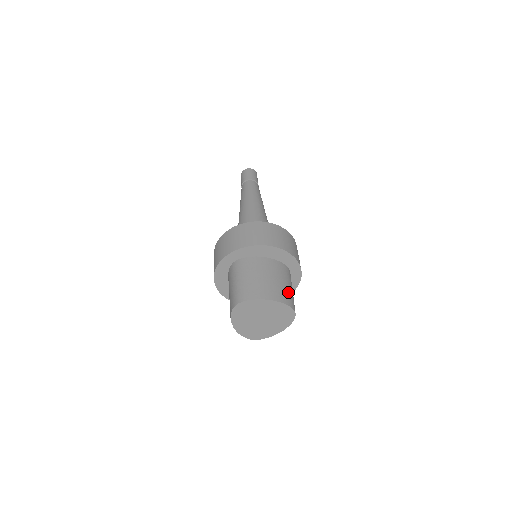
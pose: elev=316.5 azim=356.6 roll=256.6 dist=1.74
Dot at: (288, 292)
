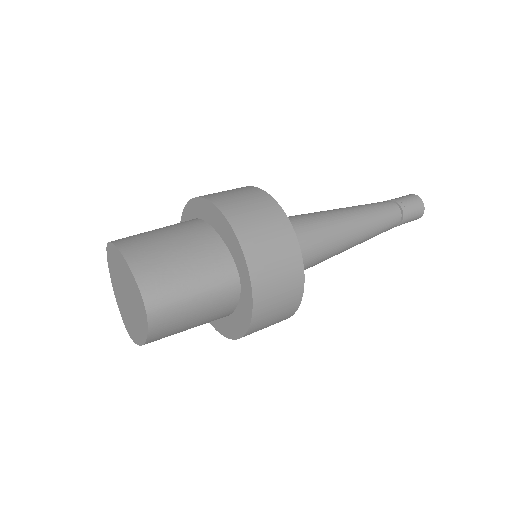
Dot at: (172, 279)
